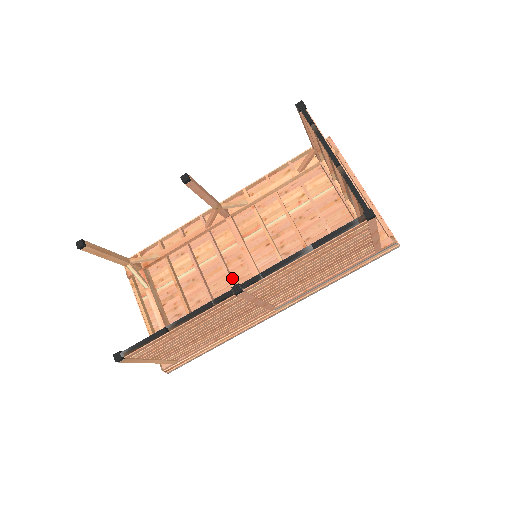
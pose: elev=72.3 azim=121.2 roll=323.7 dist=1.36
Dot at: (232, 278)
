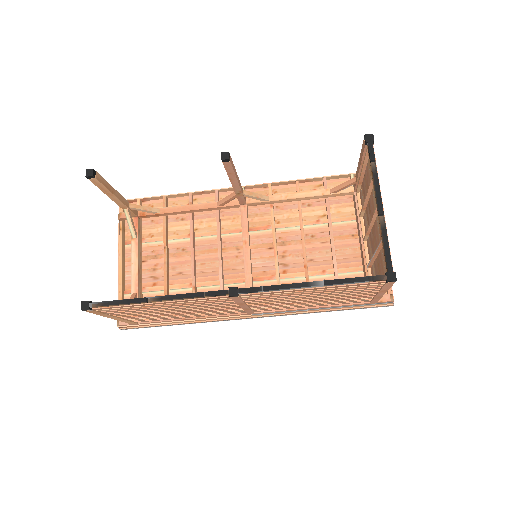
Dot at: (222, 265)
